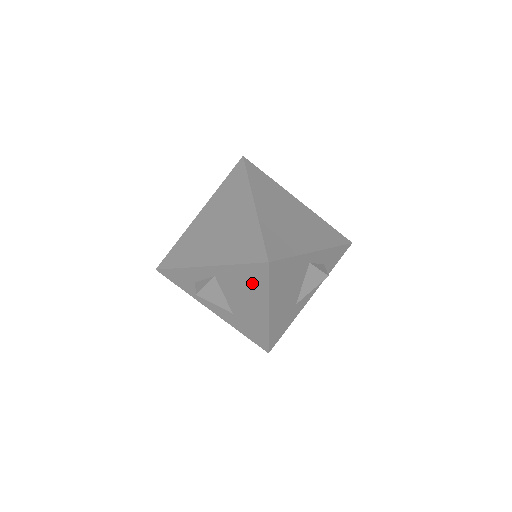
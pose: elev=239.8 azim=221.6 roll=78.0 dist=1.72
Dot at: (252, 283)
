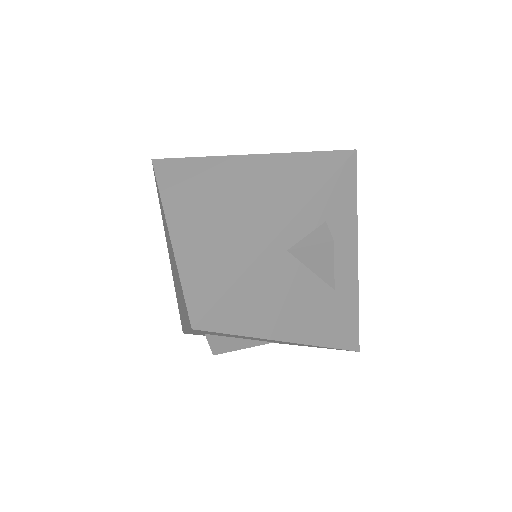
Dot at: occluded
